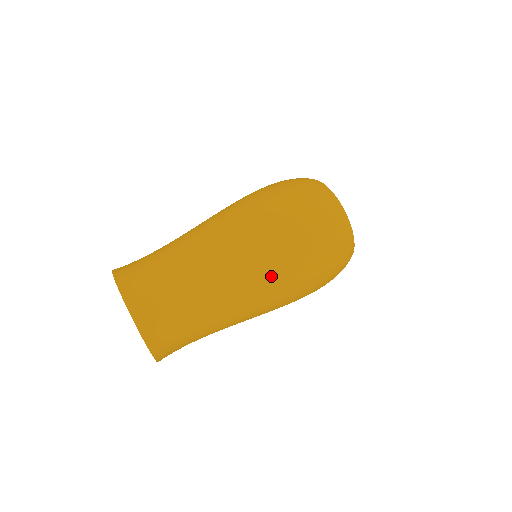
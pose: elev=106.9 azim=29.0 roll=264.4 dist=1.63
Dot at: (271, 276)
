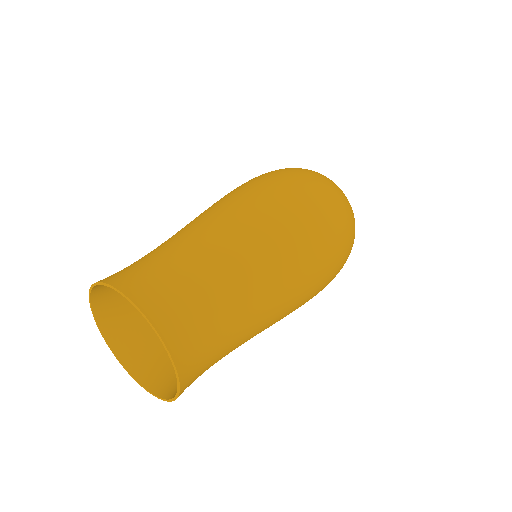
Dot at: (286, 234)
